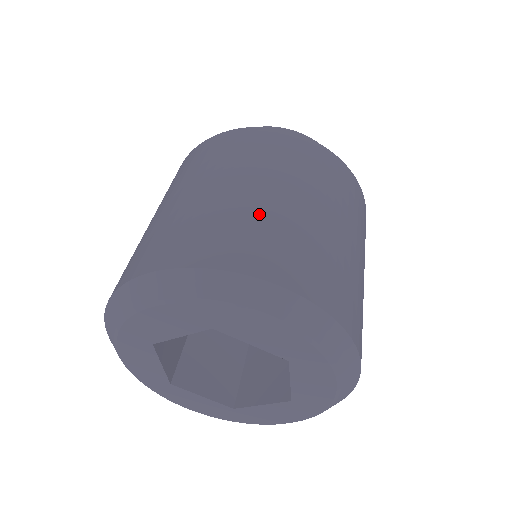
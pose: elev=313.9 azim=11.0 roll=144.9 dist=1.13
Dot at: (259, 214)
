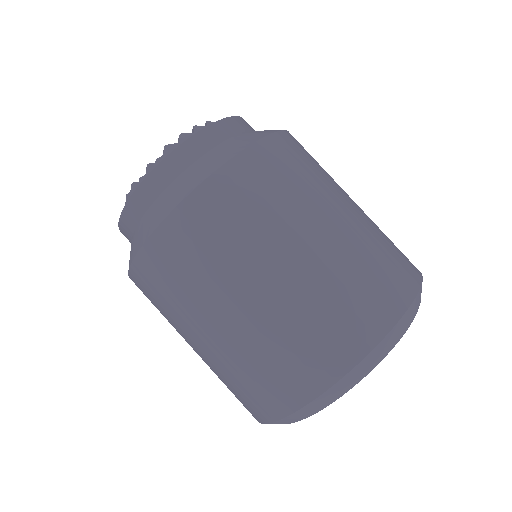
Dot at: (269, 335)
